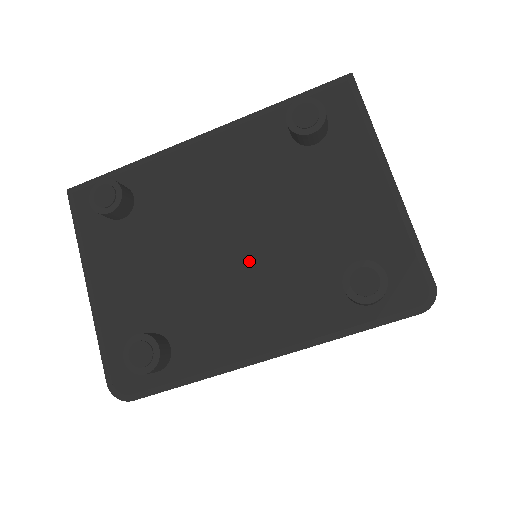
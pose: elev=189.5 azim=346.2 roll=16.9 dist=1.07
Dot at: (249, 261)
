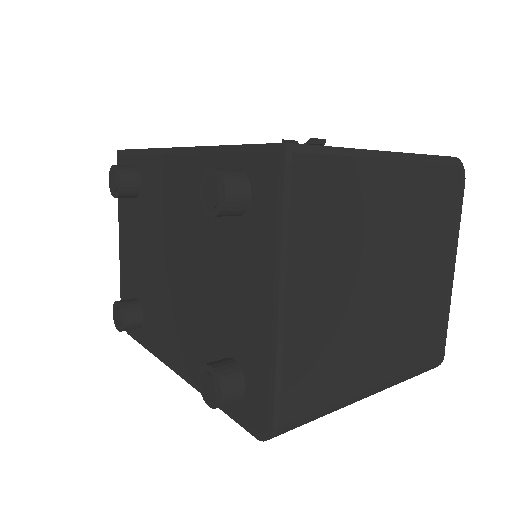
Dot at: (182, 292)
